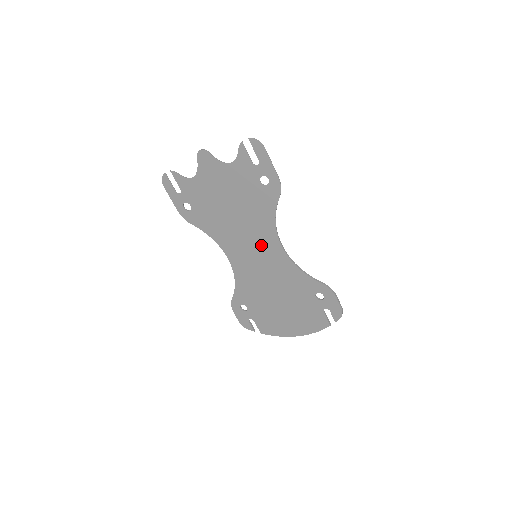
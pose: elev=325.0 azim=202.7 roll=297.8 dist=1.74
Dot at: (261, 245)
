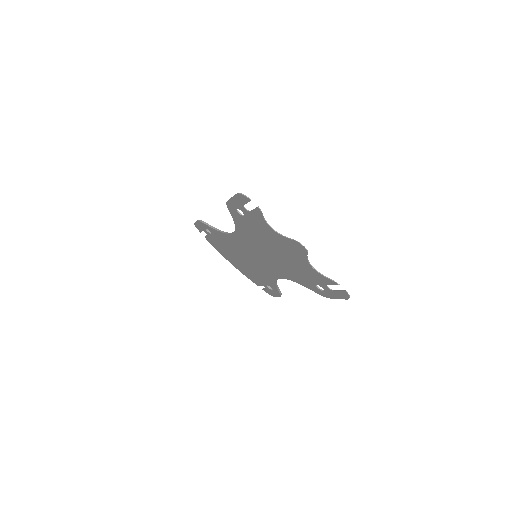
Dot at: (268, 264)
